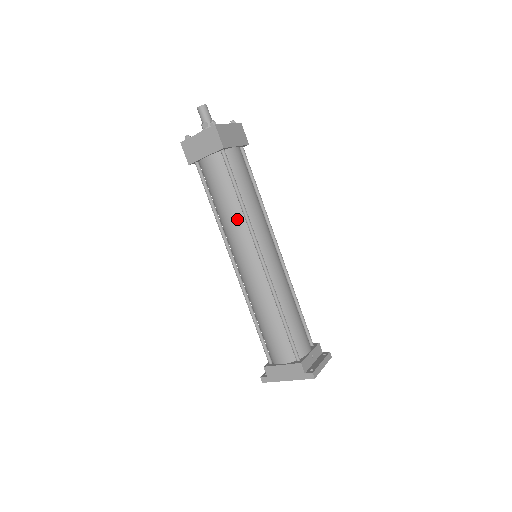
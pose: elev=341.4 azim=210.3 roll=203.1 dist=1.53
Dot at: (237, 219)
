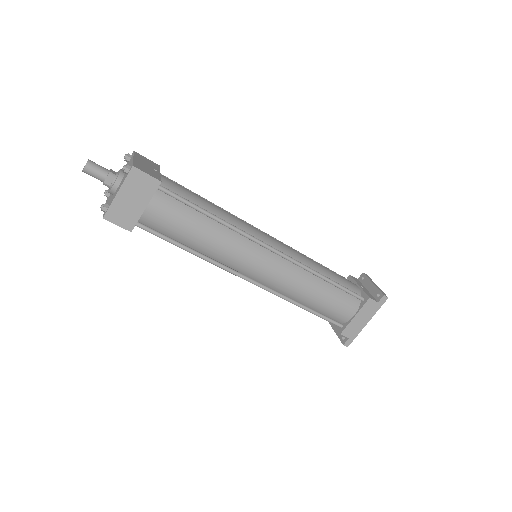
Dot at: (225, 237)
